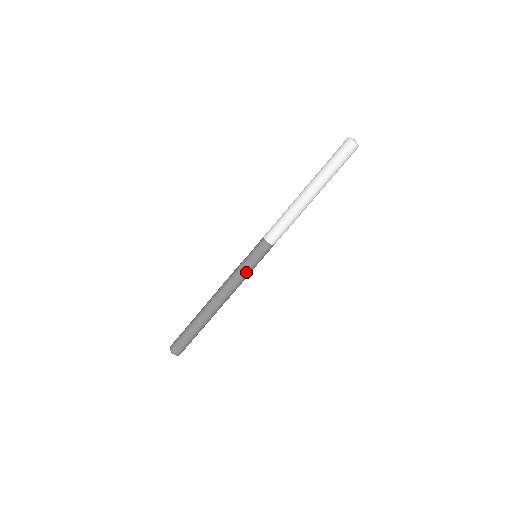
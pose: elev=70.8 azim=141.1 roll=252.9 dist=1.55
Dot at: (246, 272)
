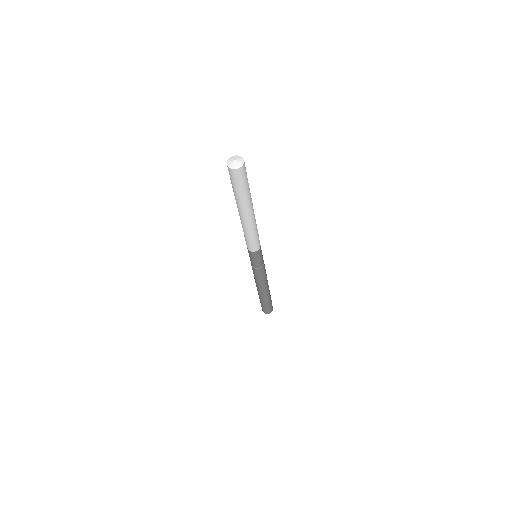
Dot at: (256, 270)
